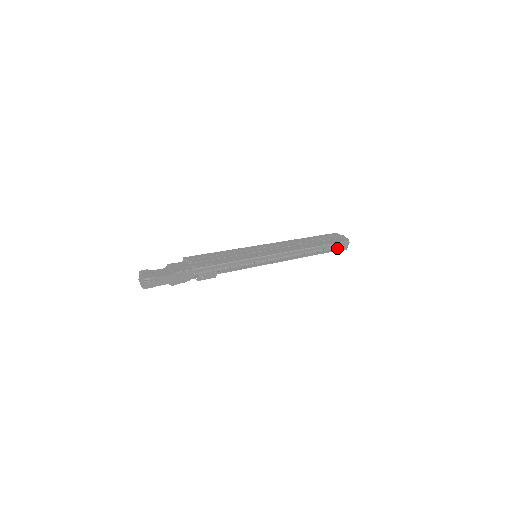
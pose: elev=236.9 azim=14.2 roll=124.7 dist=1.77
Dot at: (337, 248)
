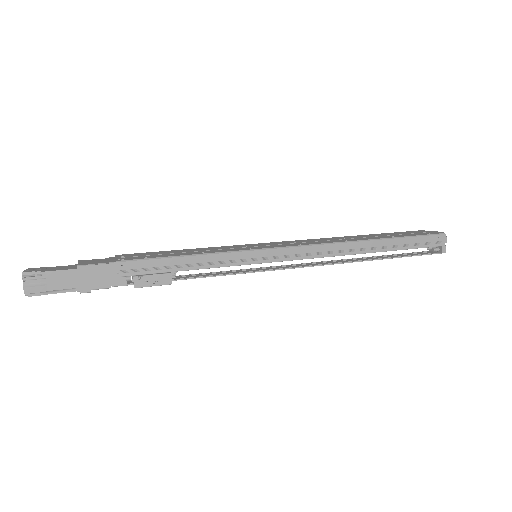
Dot at: (423, 247)
